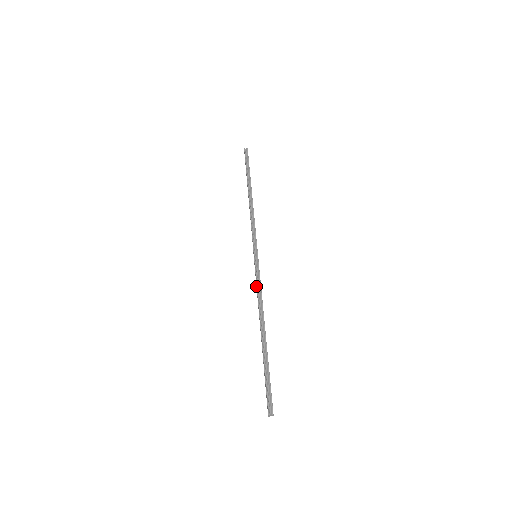
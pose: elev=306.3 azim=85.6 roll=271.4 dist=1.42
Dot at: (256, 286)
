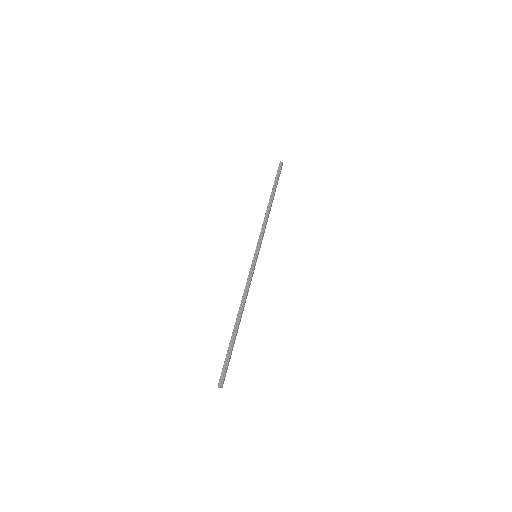
Dot at: (247, 281)
